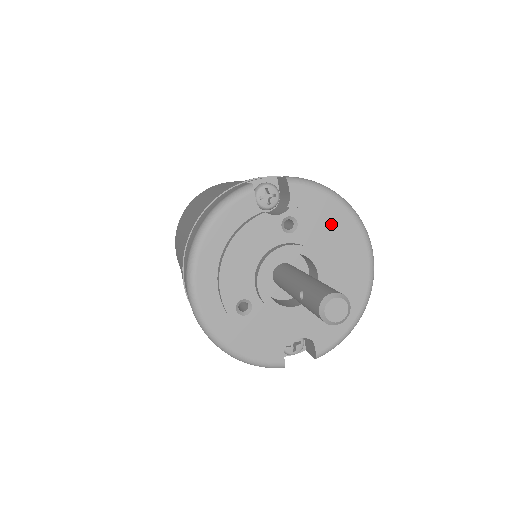
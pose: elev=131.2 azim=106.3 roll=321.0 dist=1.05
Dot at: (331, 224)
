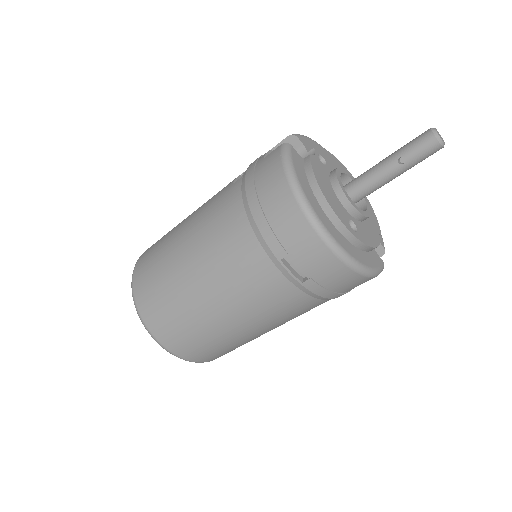
Dot at: (330, 154)
